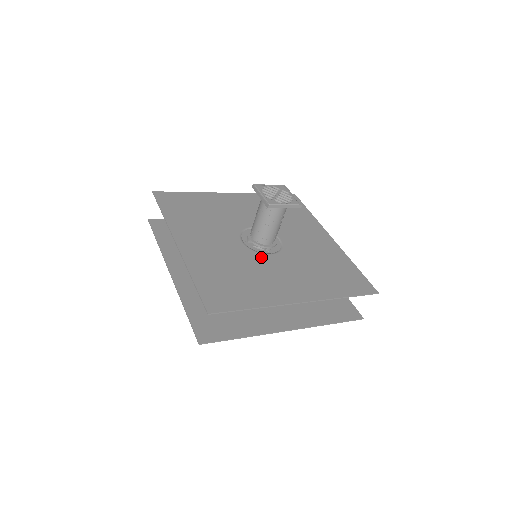
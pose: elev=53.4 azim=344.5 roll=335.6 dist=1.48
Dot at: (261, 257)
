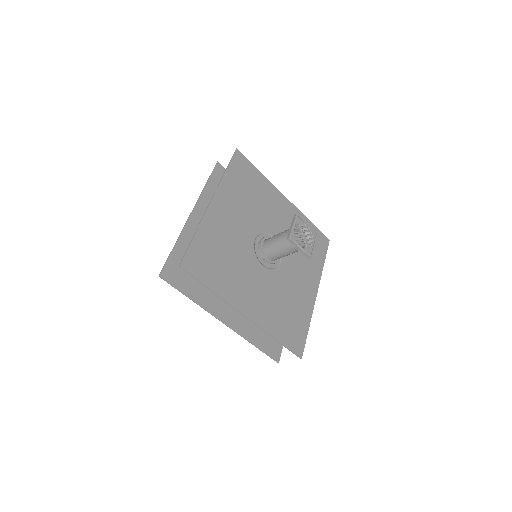
Dot at: (281, 272)
